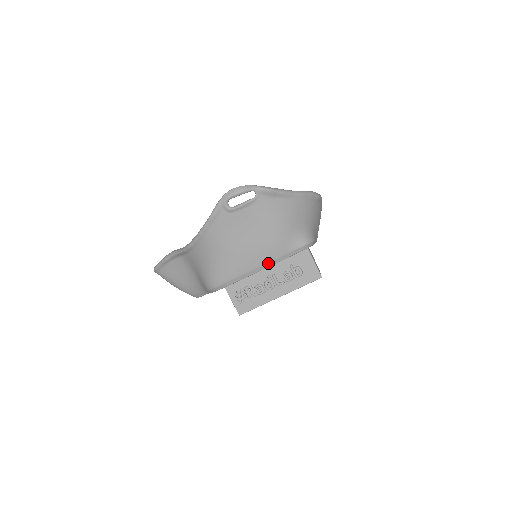
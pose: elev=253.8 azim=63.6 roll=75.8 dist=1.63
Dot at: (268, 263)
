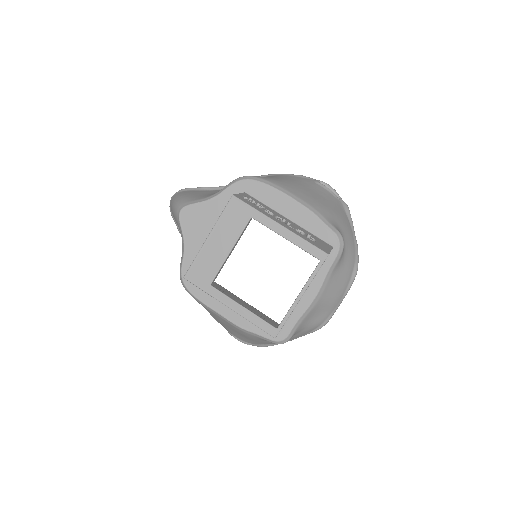
Dot at: (307, 204)
